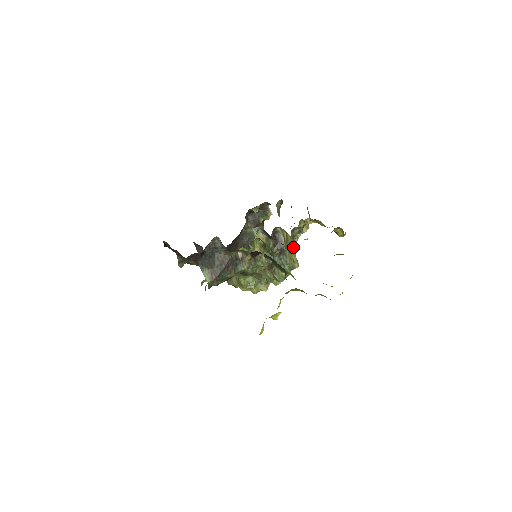
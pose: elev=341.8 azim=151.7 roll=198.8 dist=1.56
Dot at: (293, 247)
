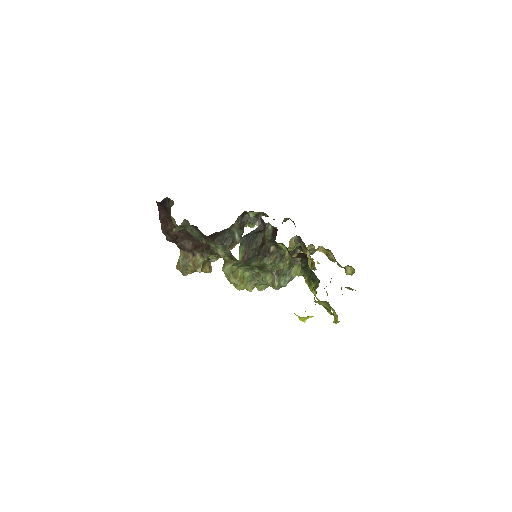
Dot at: (308, 264)
